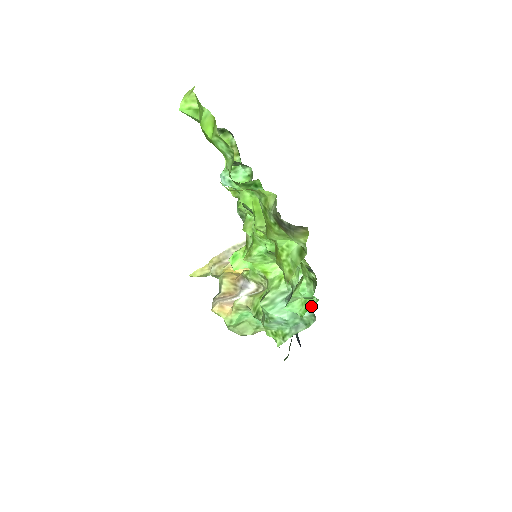
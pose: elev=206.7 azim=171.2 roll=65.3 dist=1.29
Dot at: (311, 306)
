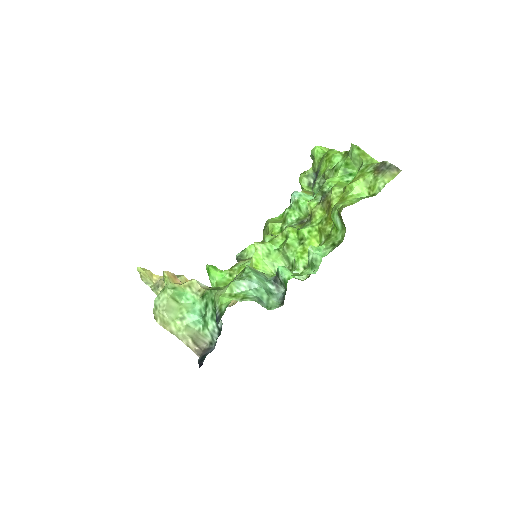
Dot at: (305, 274)
